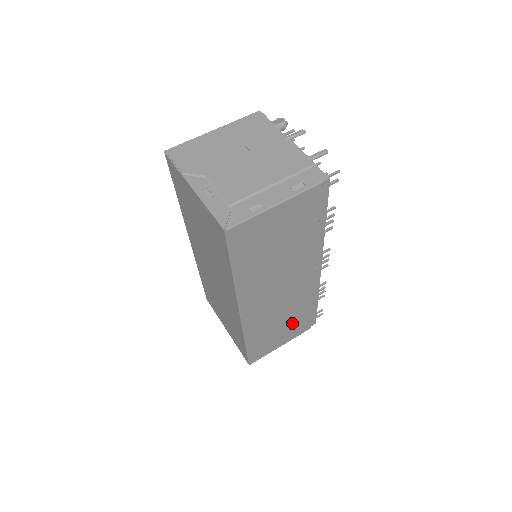
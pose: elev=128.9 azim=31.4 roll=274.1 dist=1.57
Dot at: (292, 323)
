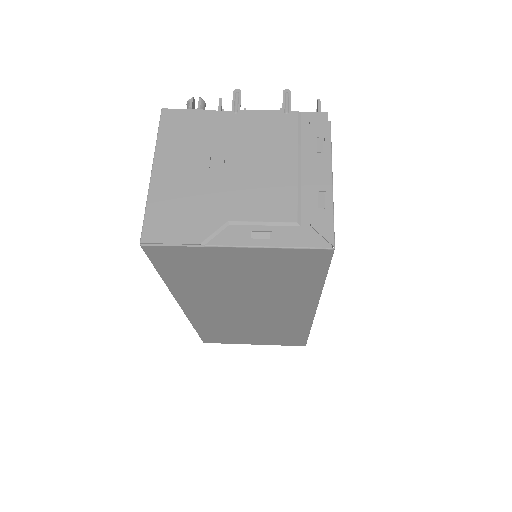
Dot at: occluded
